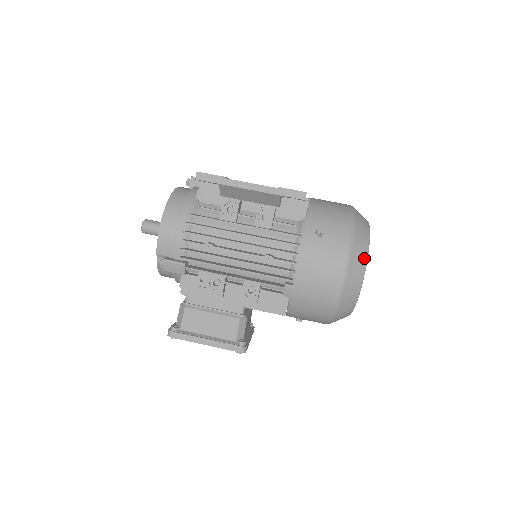
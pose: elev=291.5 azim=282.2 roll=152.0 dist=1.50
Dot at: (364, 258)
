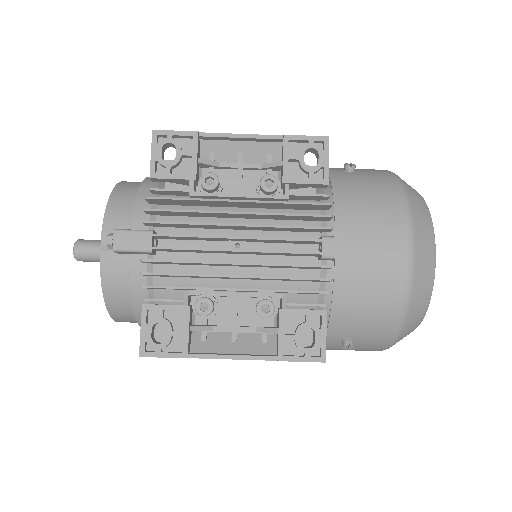
Dot at: occluded
